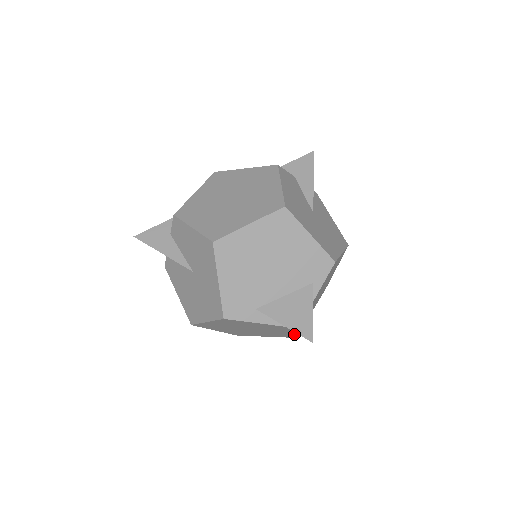
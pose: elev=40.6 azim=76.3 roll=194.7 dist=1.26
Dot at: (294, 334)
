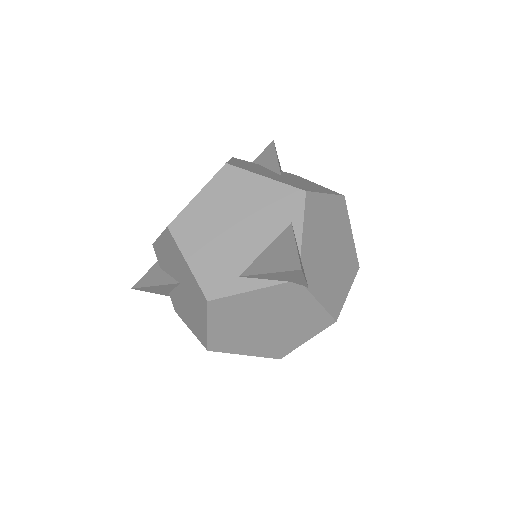
Dot at: (320, 308)
